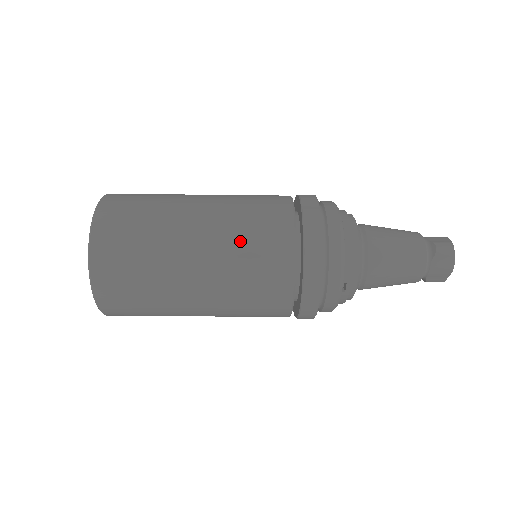
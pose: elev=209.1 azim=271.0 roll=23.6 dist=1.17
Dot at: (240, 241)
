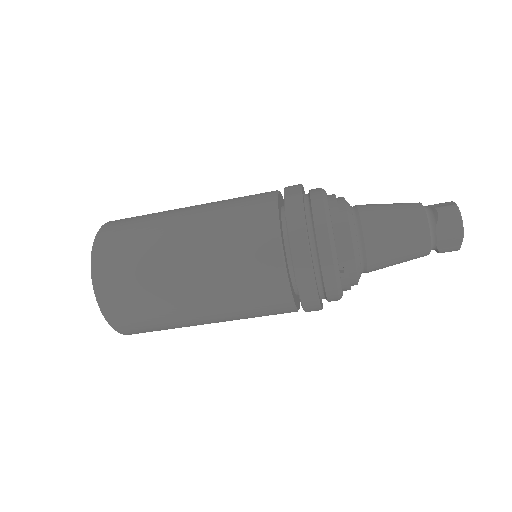
Dot at: (225, 236)
